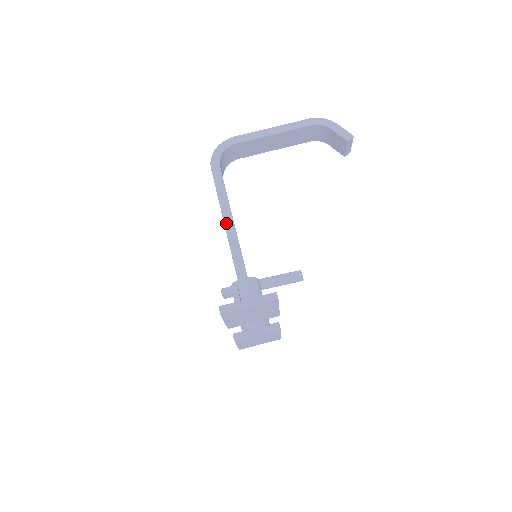
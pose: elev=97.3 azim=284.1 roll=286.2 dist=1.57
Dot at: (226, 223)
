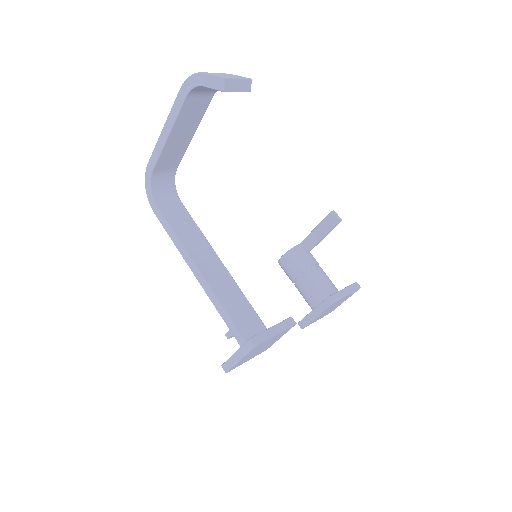
Dot at: (191, 269)
